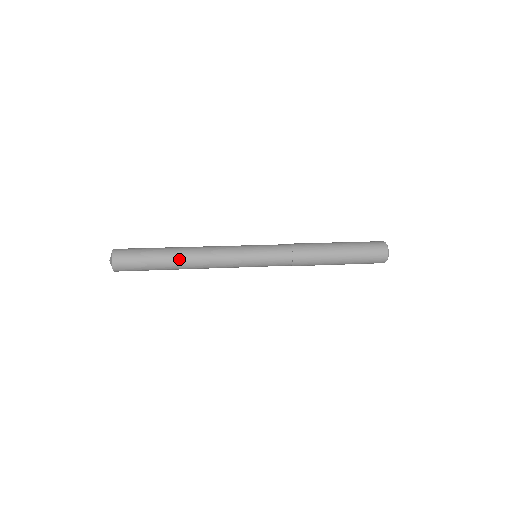
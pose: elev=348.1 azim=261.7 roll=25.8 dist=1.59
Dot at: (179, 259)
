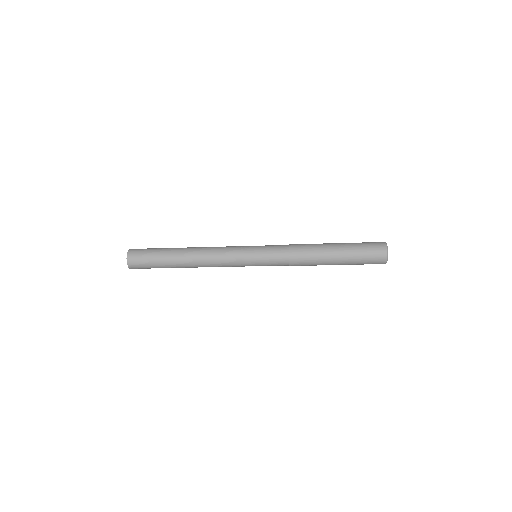
Dot at: (184, 257)
